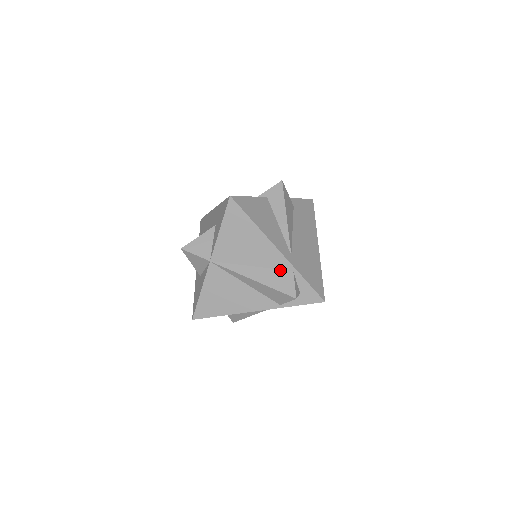
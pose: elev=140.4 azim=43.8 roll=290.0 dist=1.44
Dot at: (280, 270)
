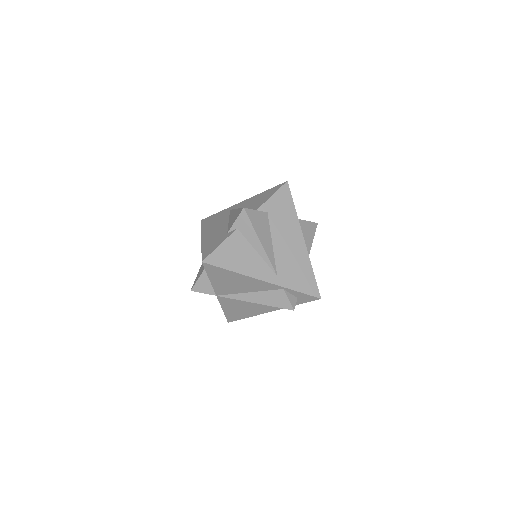
Dot at: (273, 290)
